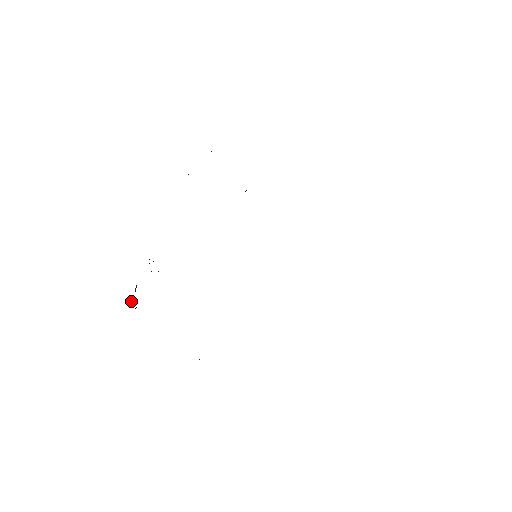
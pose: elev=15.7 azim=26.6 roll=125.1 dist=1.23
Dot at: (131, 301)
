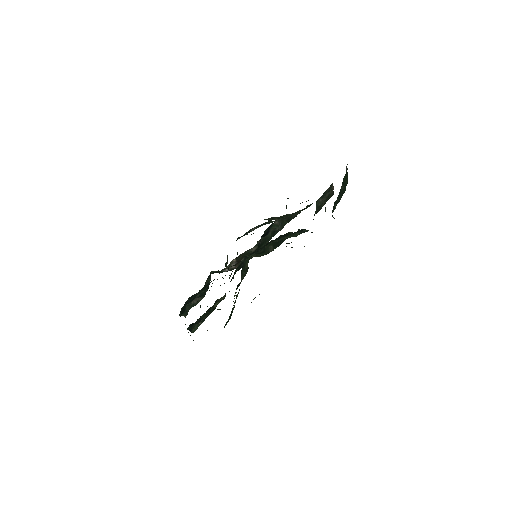
Dot at: (187, 313)
